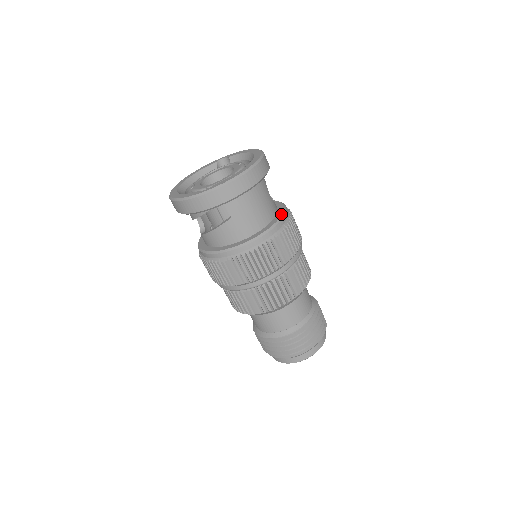
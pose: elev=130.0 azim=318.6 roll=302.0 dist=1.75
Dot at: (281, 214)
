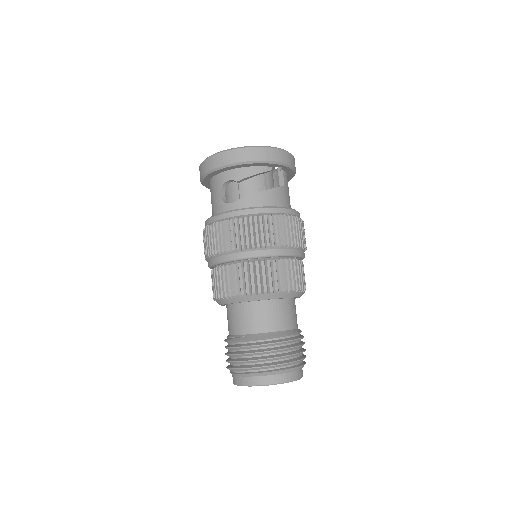
Dot at: occluded
